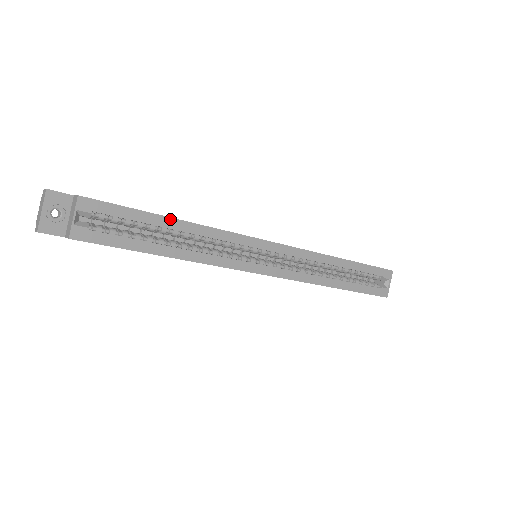
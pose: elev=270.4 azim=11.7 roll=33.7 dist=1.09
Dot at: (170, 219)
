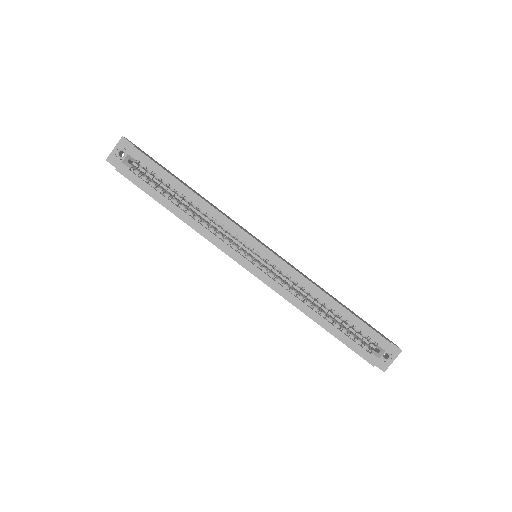
Dot at: (187, 188)
